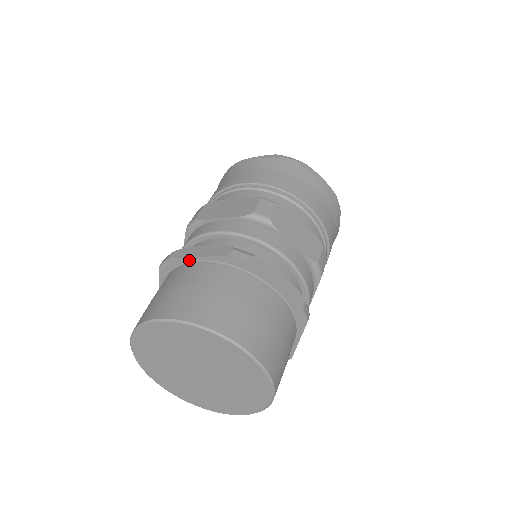
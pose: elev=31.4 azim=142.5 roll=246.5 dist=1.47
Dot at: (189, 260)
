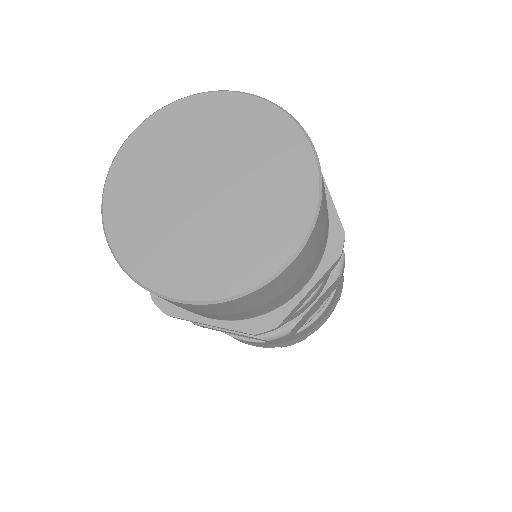
Dot at: occluded
